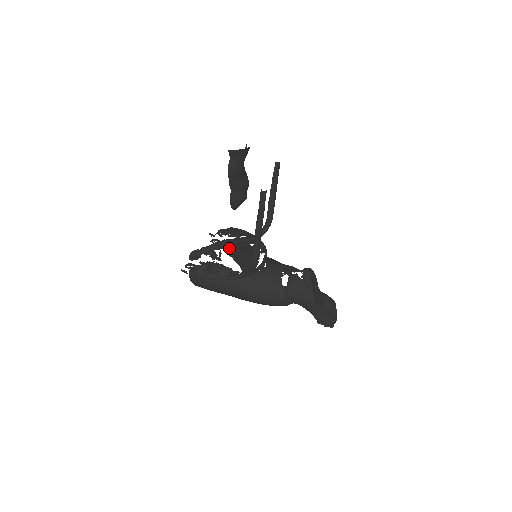
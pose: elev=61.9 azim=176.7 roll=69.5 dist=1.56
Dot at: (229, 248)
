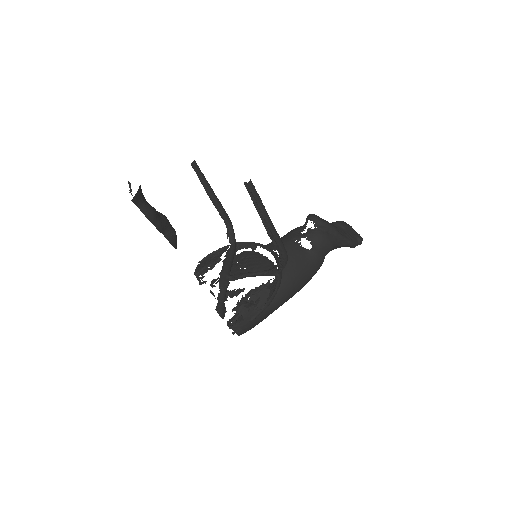
Dot at: occluded
